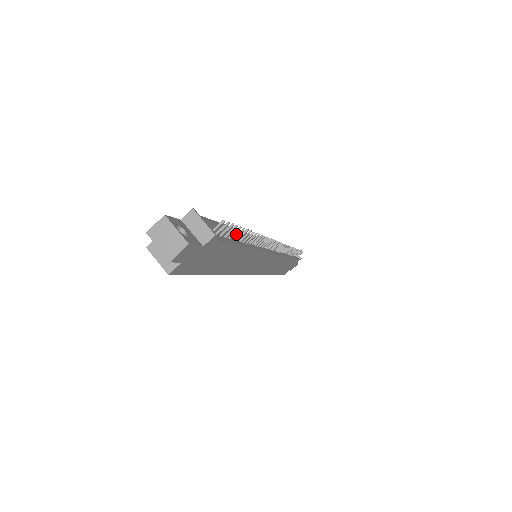
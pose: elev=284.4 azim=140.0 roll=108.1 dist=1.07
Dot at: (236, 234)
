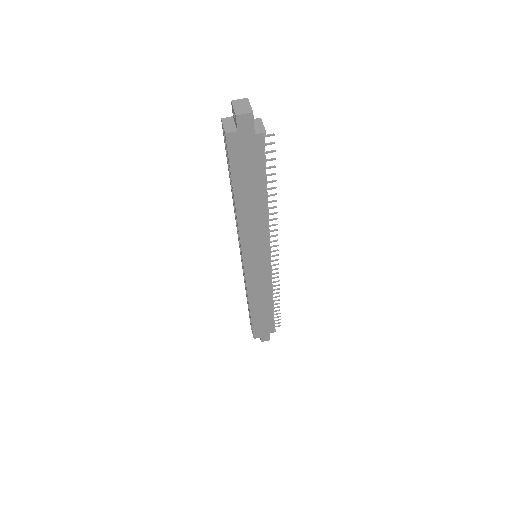
Dot at: (269, 174)
